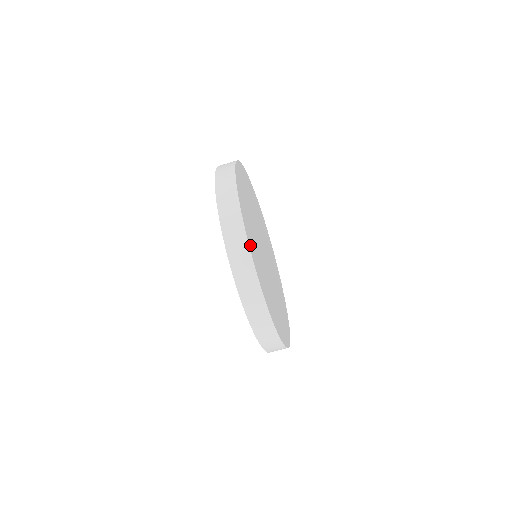
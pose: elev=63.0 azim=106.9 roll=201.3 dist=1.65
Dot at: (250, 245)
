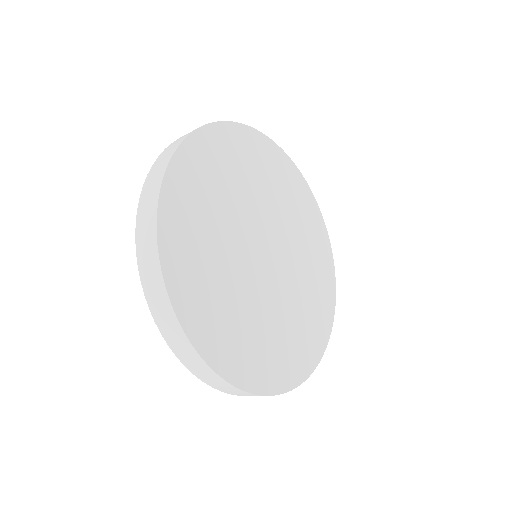
Dot at: (247, 380)
